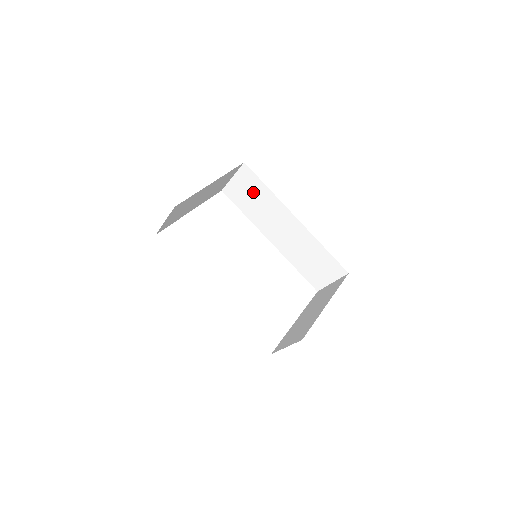
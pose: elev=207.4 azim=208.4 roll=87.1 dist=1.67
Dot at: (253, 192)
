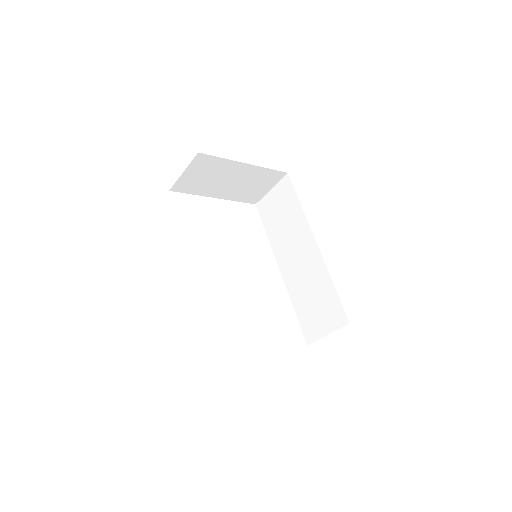
Dot at: (284, 208)
